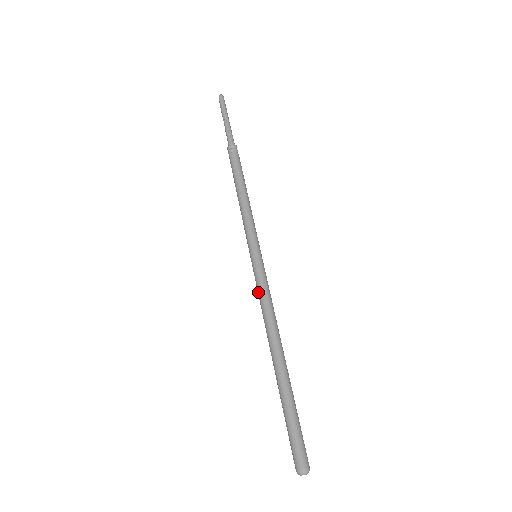
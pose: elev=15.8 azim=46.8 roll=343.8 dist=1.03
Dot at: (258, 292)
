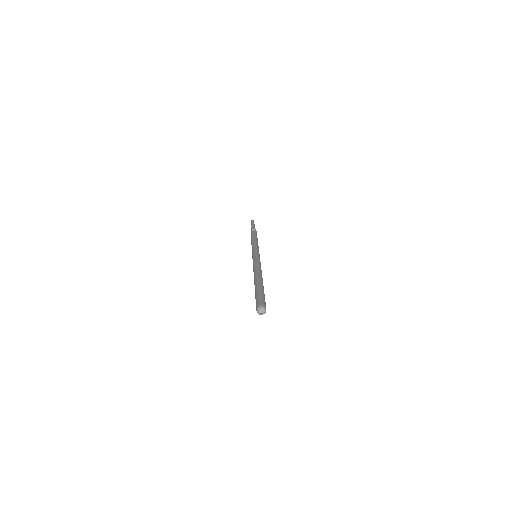
Dot at: (253, 264)
